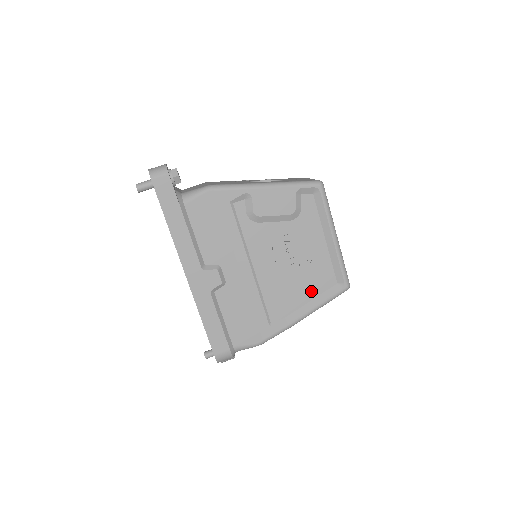
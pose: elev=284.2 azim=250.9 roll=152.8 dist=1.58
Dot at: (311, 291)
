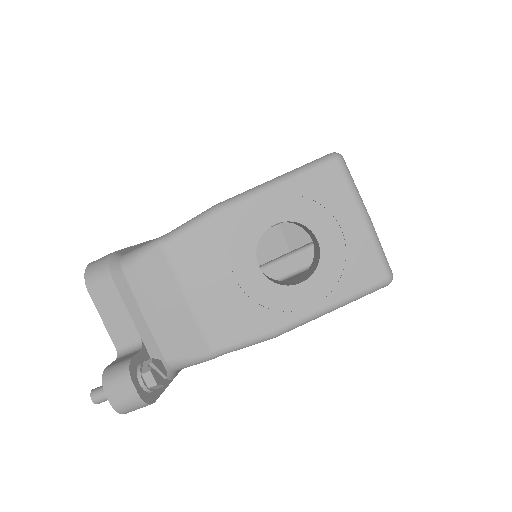
Dot at: occluded
